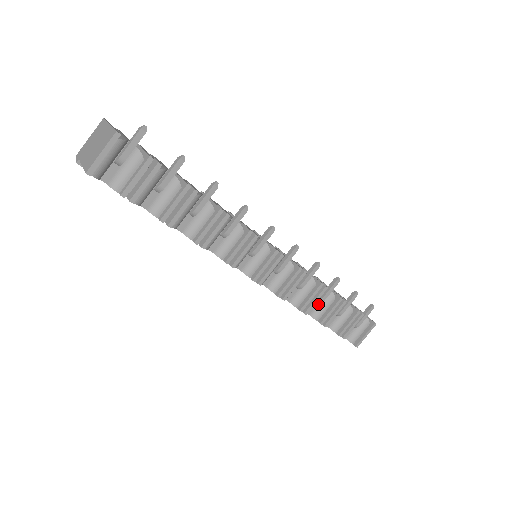
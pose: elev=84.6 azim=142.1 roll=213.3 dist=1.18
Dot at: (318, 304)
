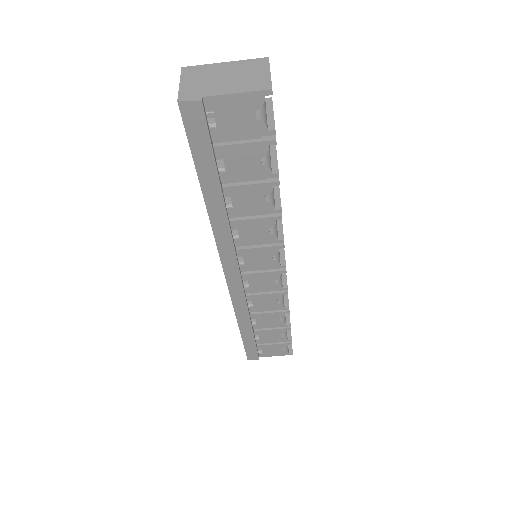
Dot at: occluded
